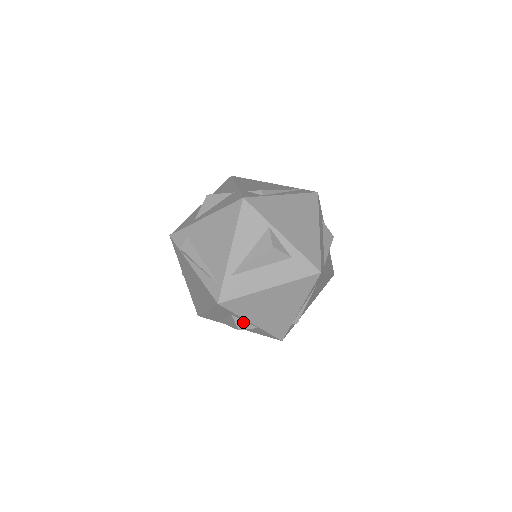
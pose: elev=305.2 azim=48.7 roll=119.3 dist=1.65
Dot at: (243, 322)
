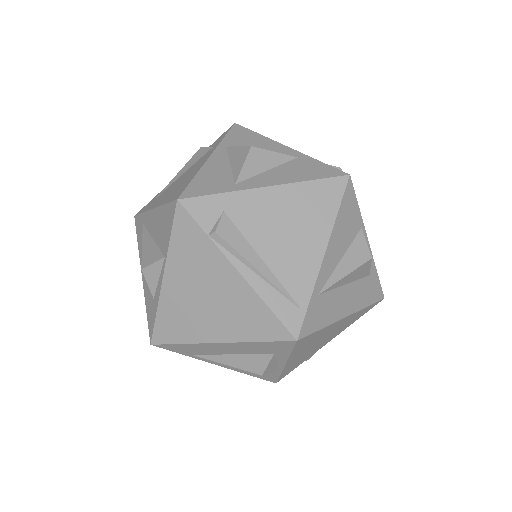
Dot at: (274, 363)
